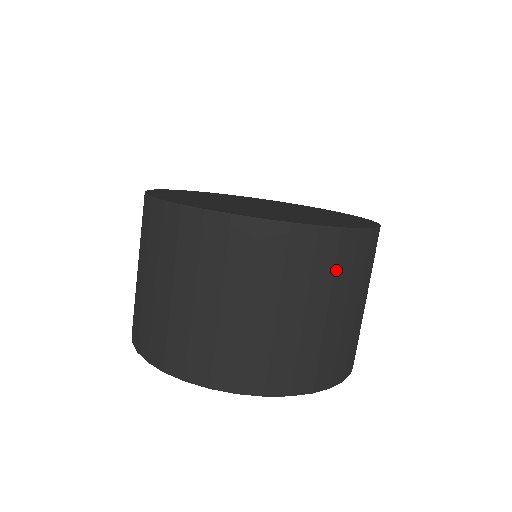
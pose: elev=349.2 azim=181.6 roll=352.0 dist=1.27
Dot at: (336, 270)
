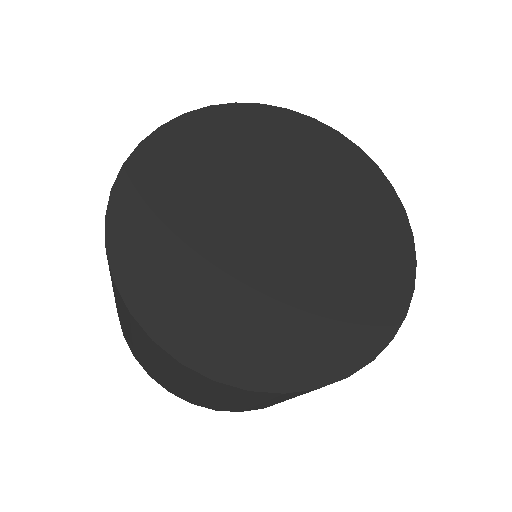
Dot at: occluded
